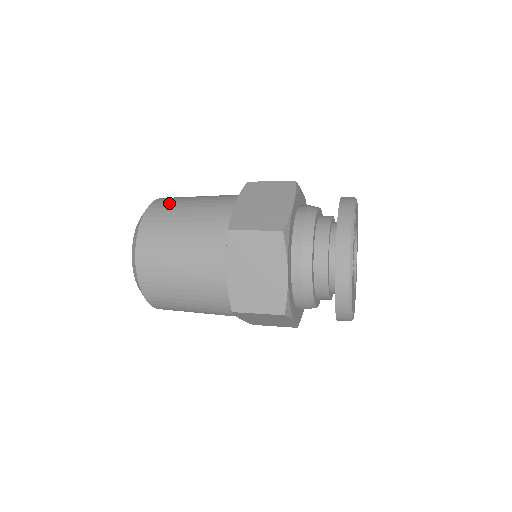
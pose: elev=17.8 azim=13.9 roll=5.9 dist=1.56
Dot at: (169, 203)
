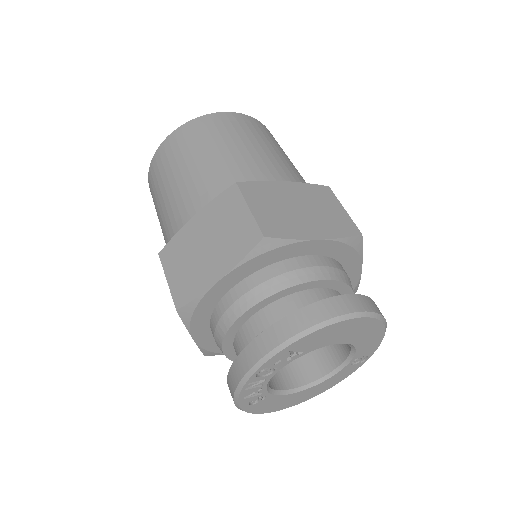
Dot at: (181, 145)
